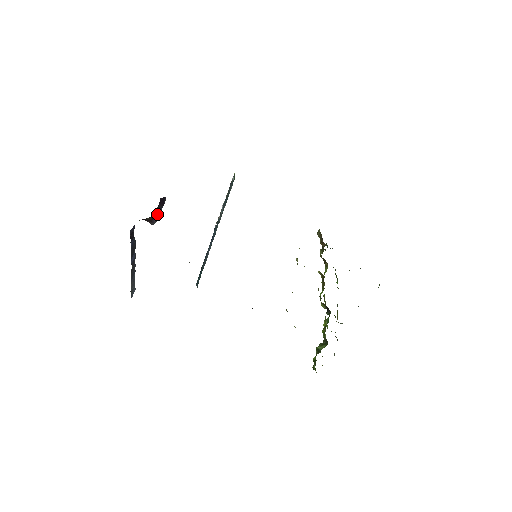
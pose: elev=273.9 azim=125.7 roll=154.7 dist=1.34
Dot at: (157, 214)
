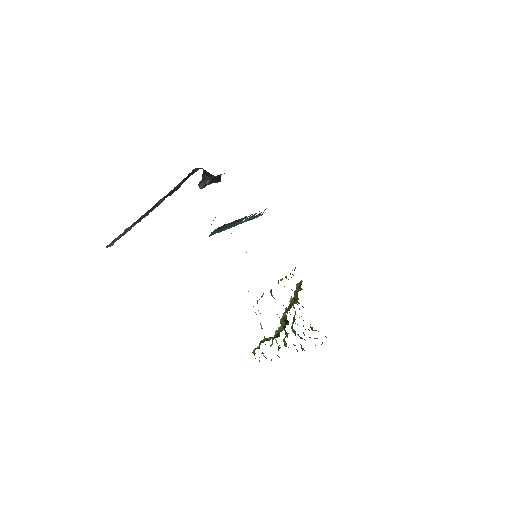
Dot at: (212, 180)
